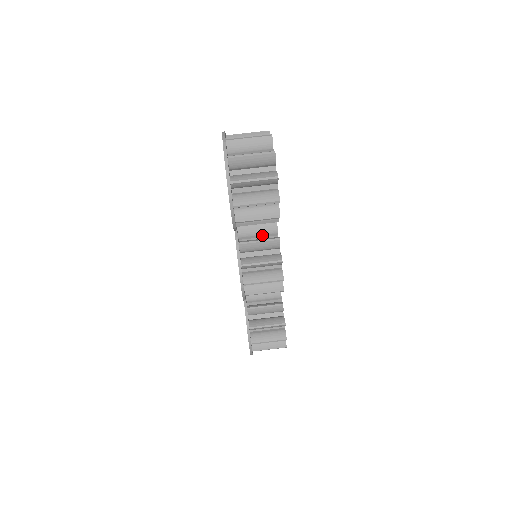
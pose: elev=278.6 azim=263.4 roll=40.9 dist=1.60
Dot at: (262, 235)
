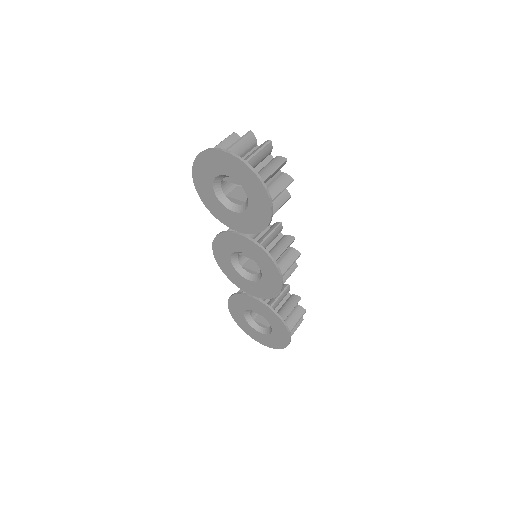
Dot at: occluded
